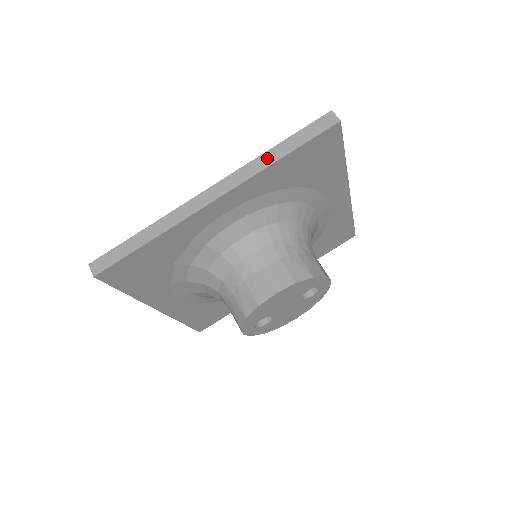
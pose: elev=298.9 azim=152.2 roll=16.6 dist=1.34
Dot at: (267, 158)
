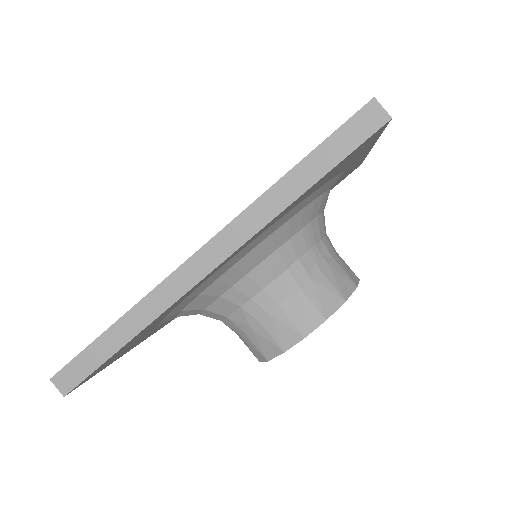
Dot at: (279, 195)
